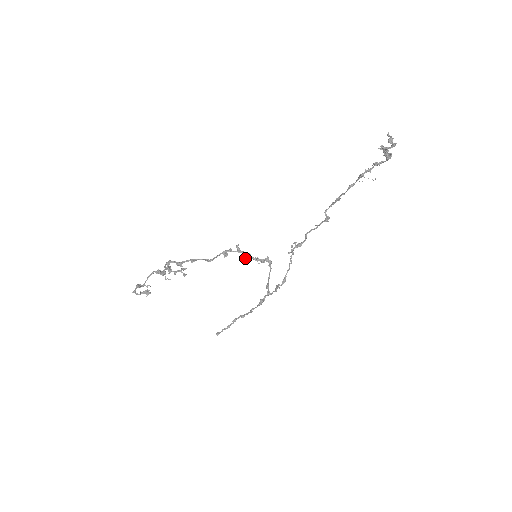
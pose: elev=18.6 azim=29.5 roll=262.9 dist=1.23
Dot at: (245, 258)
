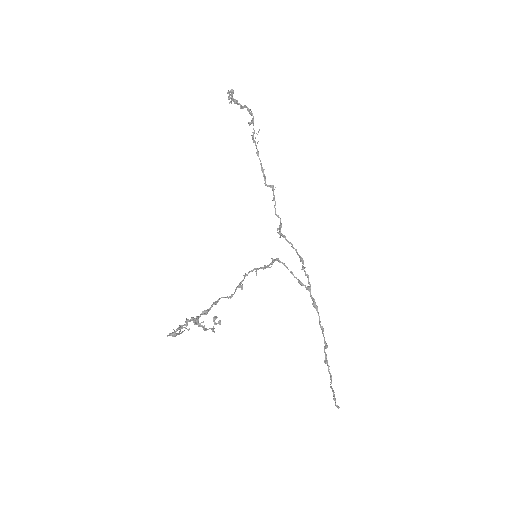
Dot at: (256, 273)
